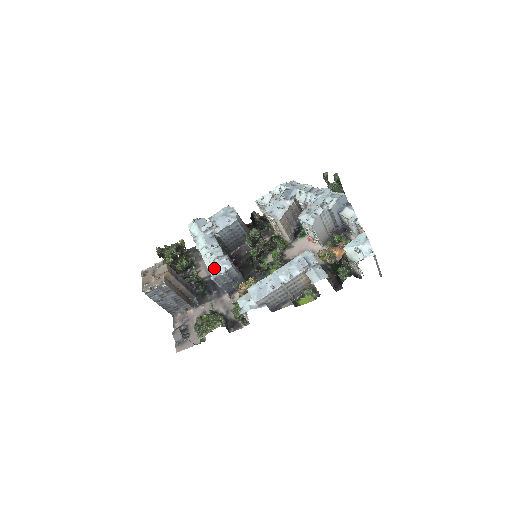
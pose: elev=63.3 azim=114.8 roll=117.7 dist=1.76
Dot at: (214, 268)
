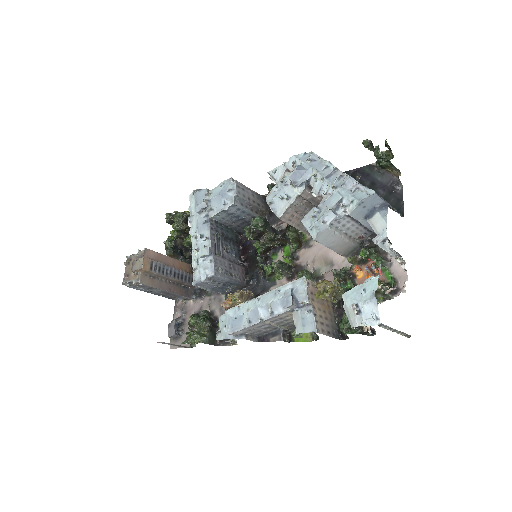
Dot at: (196, 271)
